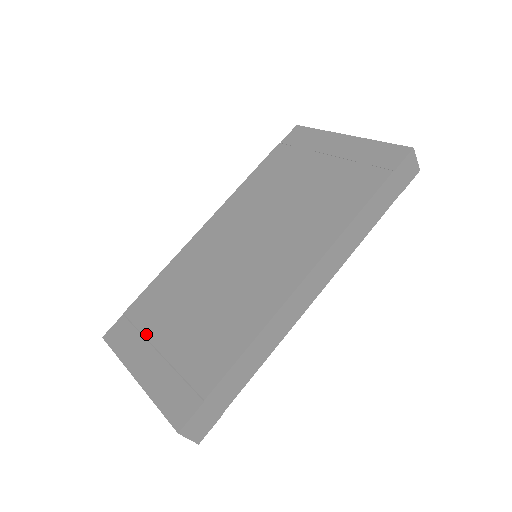
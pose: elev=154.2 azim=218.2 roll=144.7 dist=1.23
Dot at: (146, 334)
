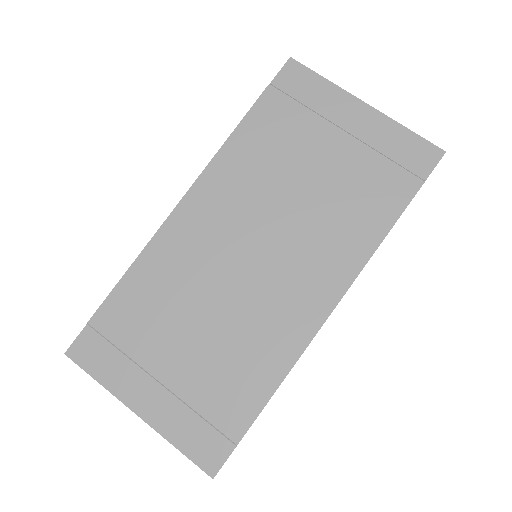
Dot at: (135, 358)
